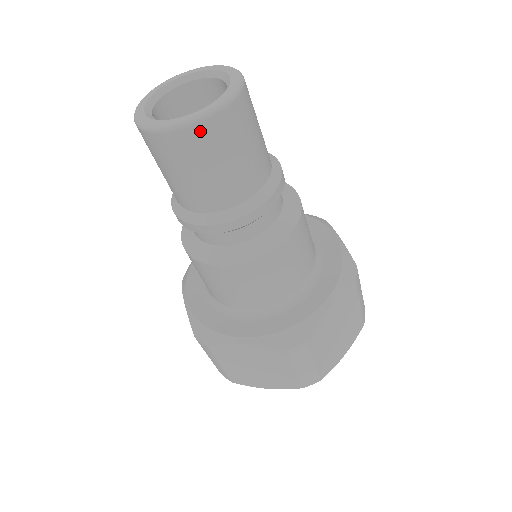
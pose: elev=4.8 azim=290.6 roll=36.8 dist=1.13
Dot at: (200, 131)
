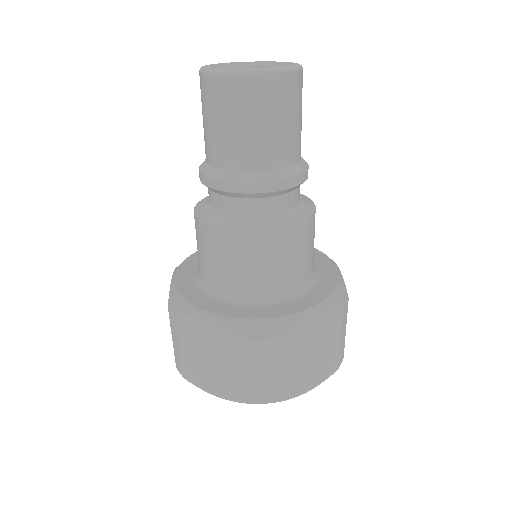
Dot at: (251, 82)
